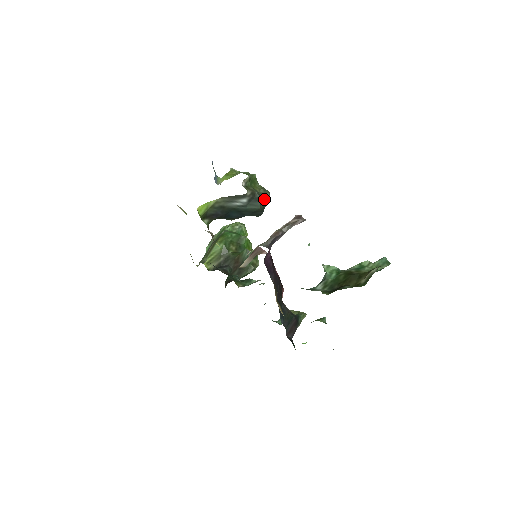
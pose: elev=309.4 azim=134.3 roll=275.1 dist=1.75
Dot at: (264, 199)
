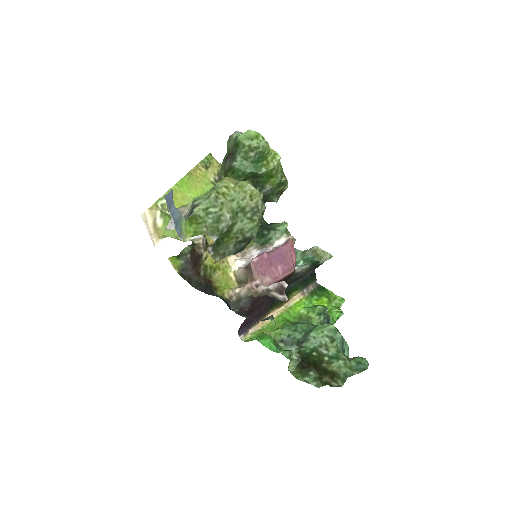
Dot at: (247, 241)
